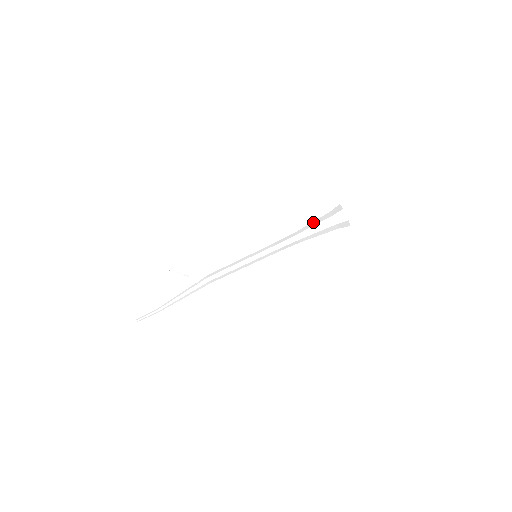
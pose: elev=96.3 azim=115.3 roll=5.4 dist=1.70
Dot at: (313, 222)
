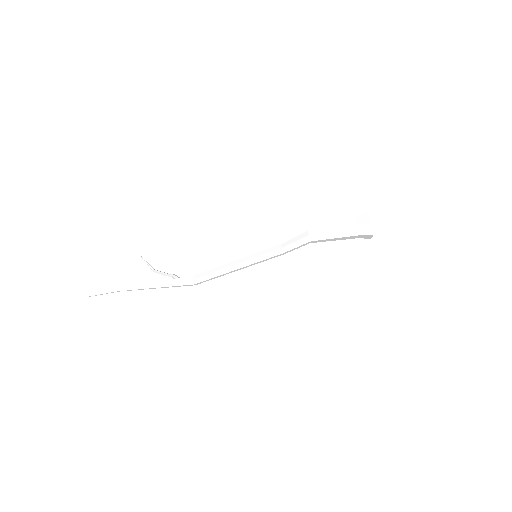
Dot at: occluded
